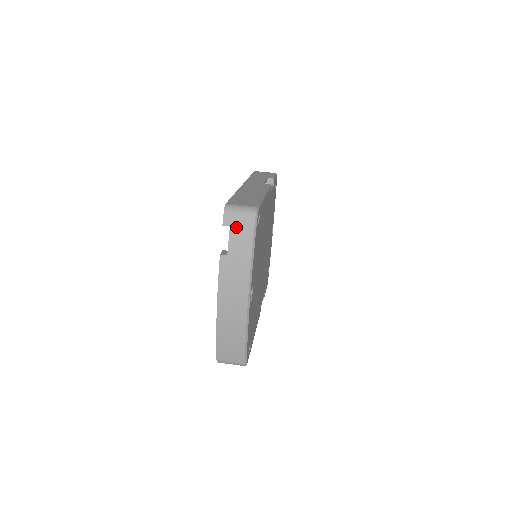
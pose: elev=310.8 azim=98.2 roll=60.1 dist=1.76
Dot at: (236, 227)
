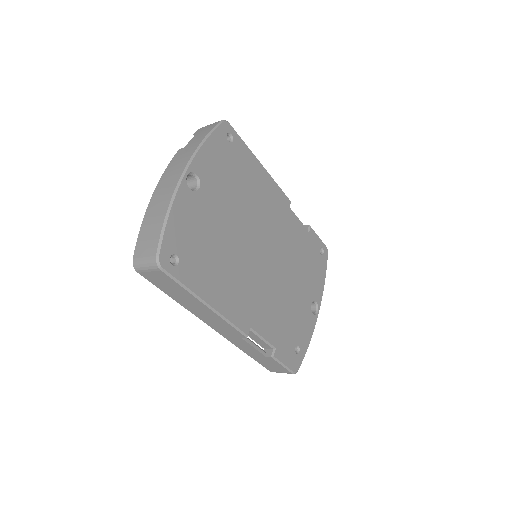
Dot at: (202, 131)
